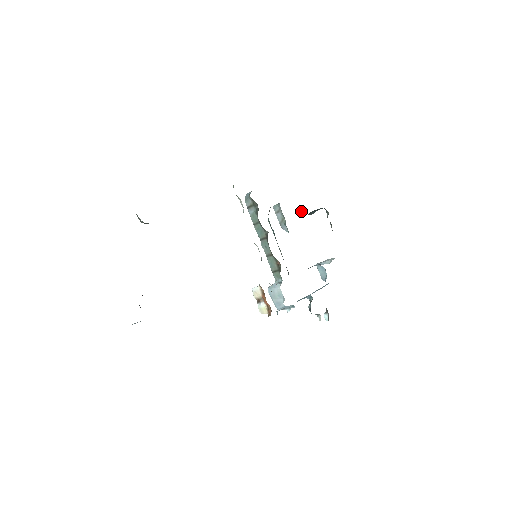
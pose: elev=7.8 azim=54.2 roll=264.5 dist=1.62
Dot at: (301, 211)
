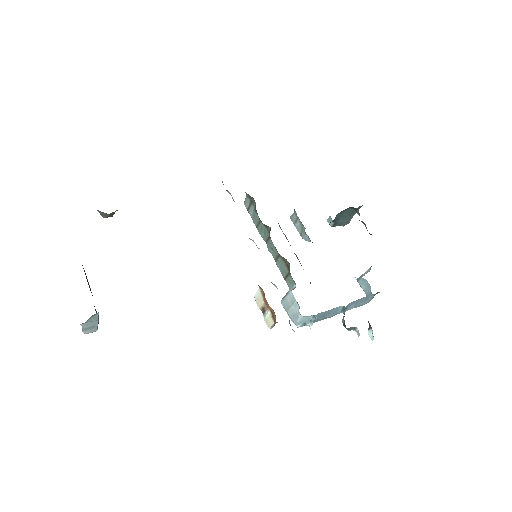
Dot at: (329, 221)
